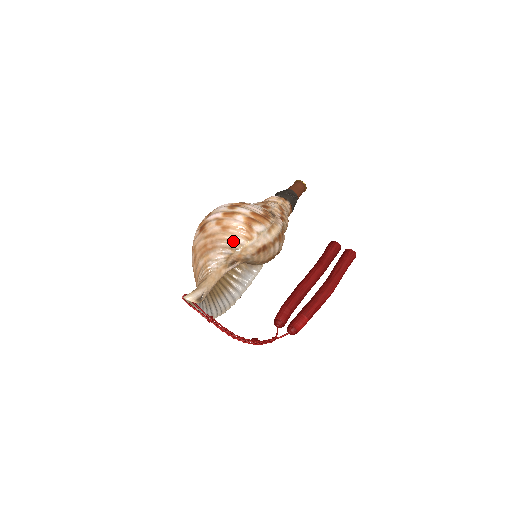
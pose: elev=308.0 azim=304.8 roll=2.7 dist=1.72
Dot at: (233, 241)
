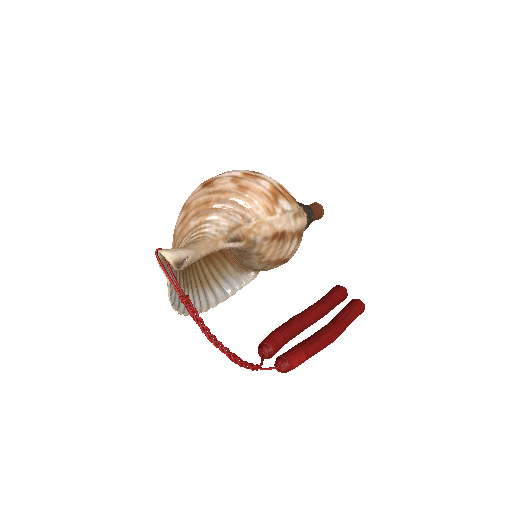
Dot at: (249, 207)
